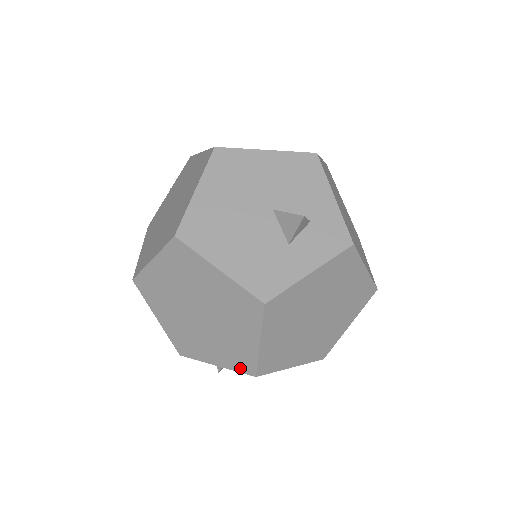
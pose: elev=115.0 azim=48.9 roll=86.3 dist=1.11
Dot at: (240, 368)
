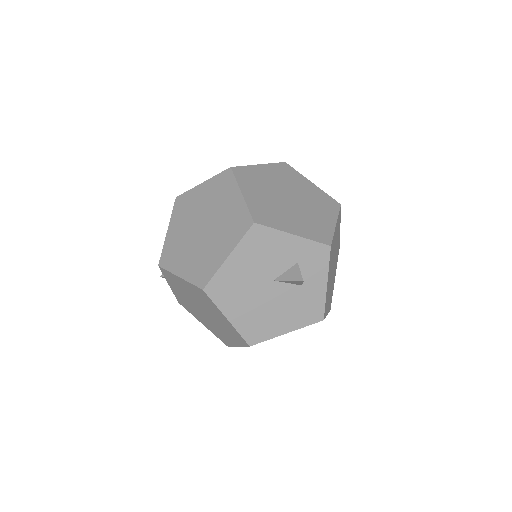
Dot at: occluded
